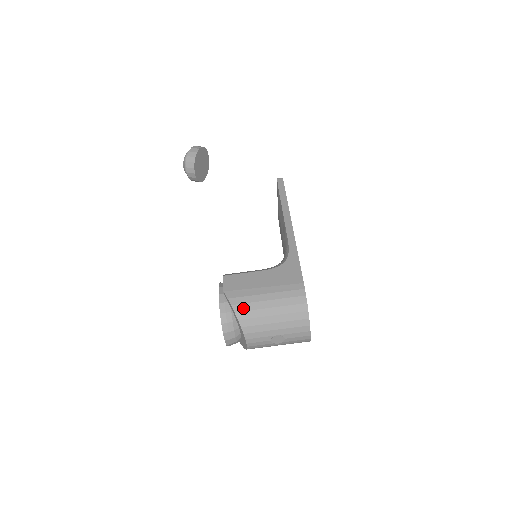
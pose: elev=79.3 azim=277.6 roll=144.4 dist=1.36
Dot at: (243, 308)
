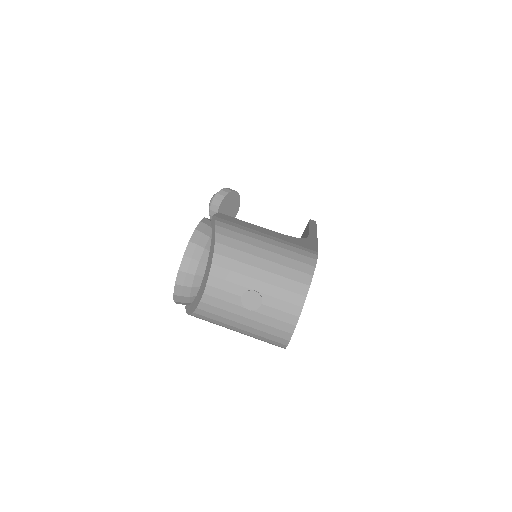
Dot at: (229, 234)
